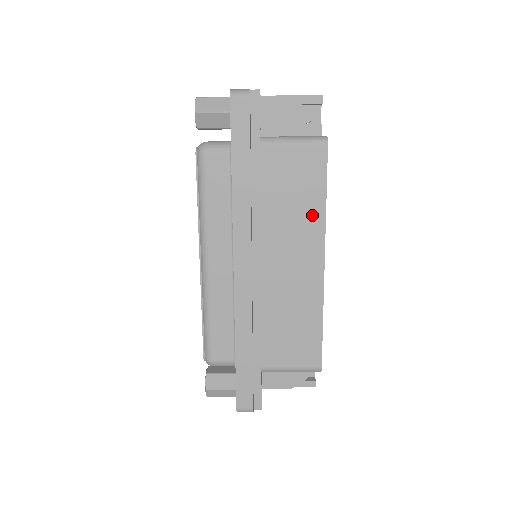
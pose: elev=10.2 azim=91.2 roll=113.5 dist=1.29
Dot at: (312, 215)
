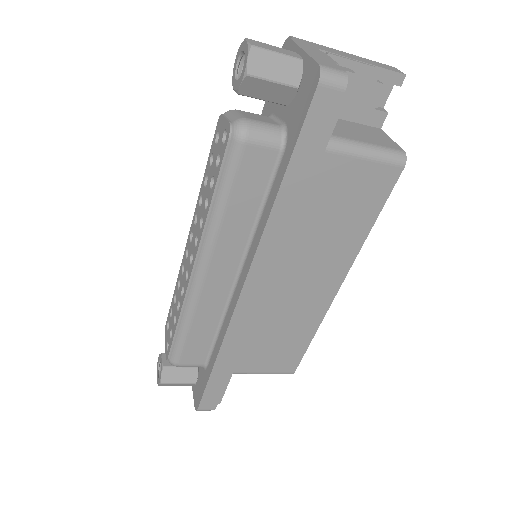
Dot at: (350, 240)
